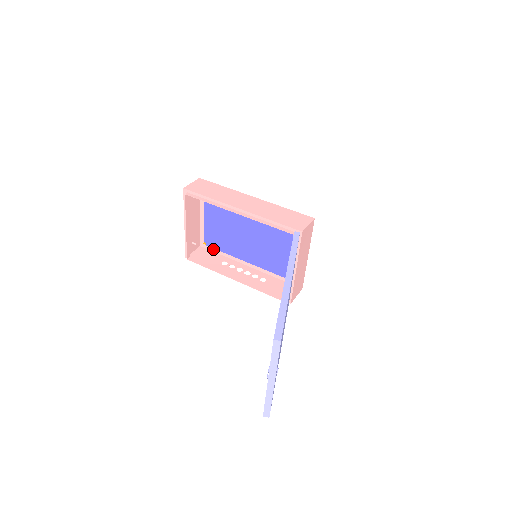
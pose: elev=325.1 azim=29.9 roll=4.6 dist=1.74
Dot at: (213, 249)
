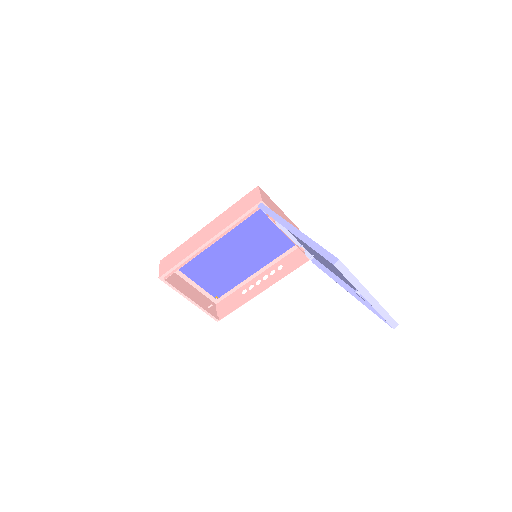
Dot at: (226, 294)
